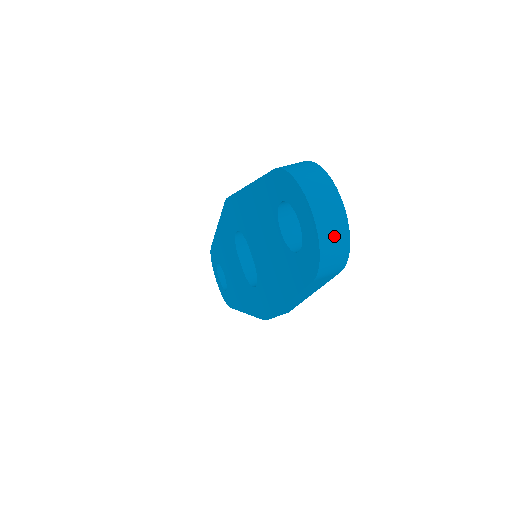
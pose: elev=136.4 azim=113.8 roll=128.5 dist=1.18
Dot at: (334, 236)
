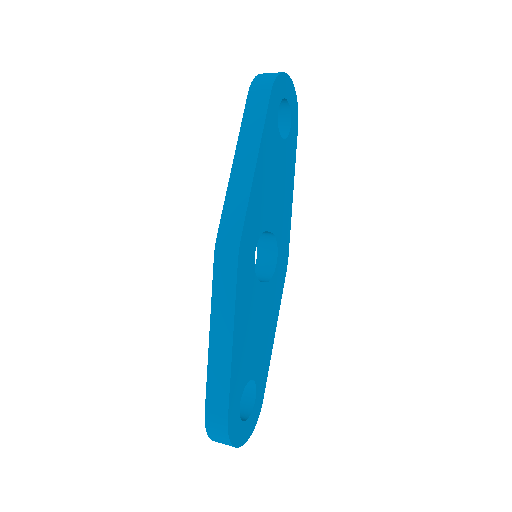
Dot at: occluded
